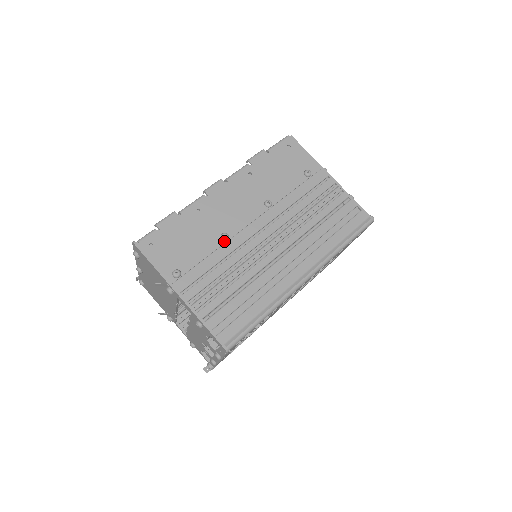
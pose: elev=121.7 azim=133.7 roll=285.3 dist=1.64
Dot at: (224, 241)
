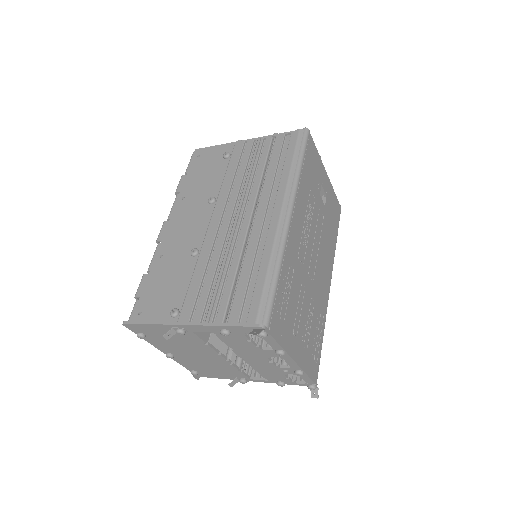
Dot at: (197, 256)
